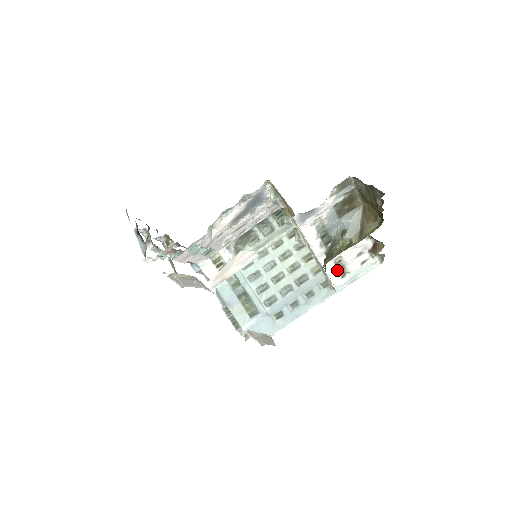
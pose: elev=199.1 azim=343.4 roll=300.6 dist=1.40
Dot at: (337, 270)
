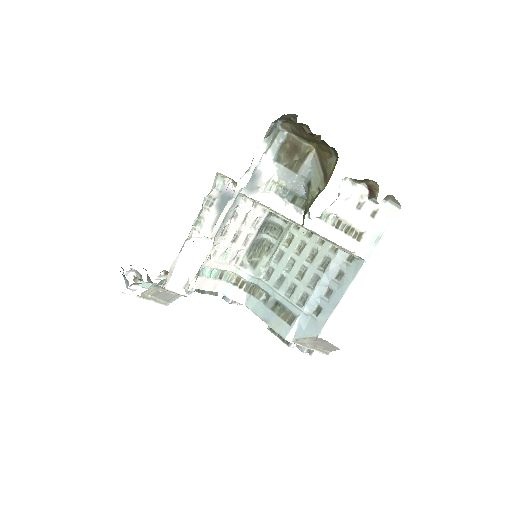
Dot at: (344, 234)
